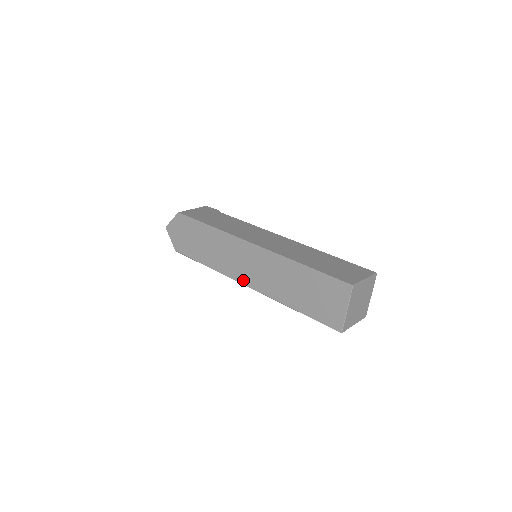
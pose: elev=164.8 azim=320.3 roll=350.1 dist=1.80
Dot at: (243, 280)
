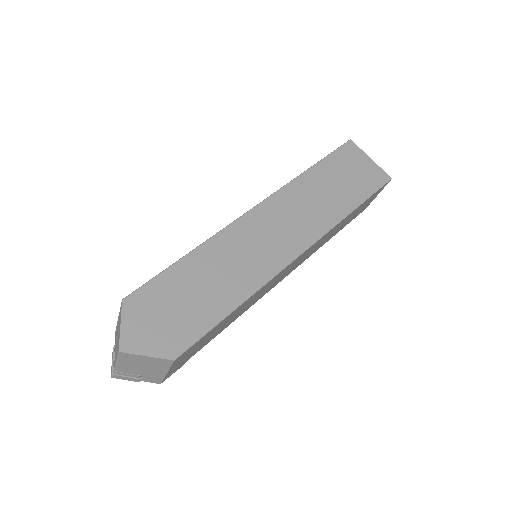
Dot at: (291, 253)
